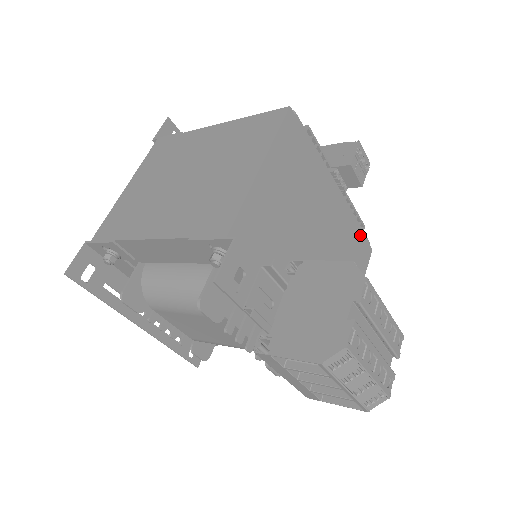
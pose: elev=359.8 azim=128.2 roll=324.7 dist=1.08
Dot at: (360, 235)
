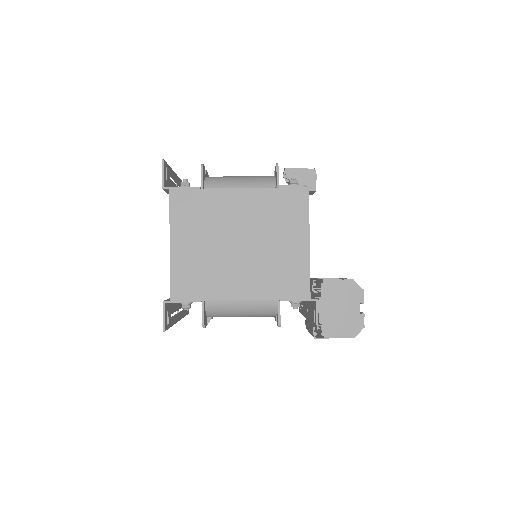
Dot at: occluded
